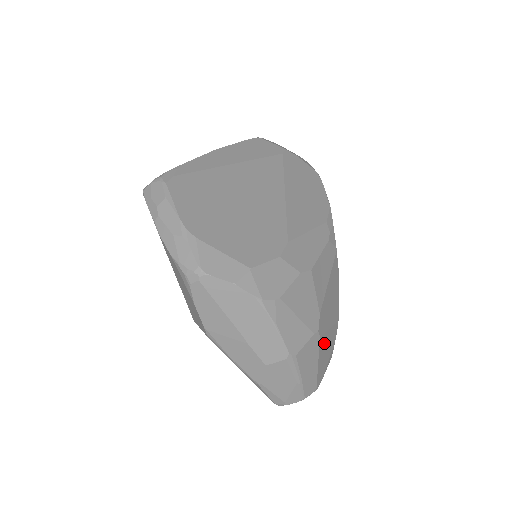
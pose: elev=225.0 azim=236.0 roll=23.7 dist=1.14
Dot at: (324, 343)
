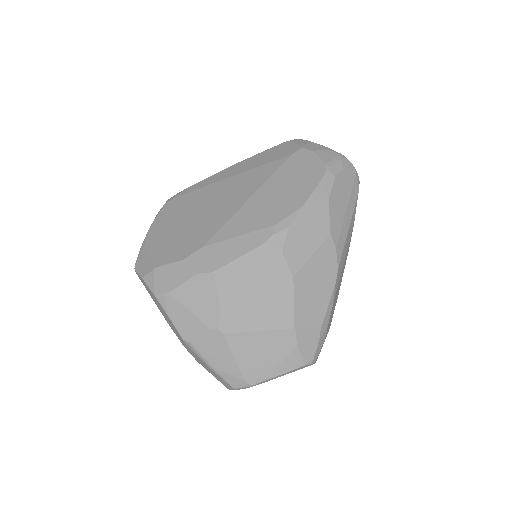
Dot at: (246, 343)
